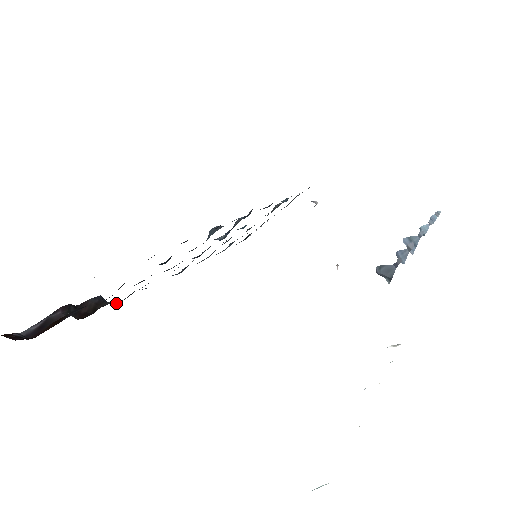
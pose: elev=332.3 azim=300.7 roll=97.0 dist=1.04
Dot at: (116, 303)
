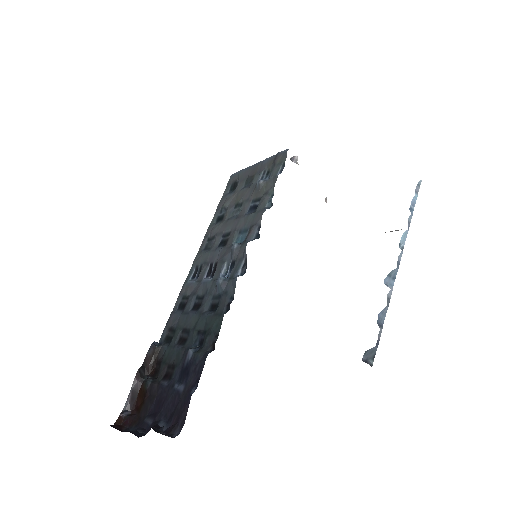
Dot at: (165, 342)
